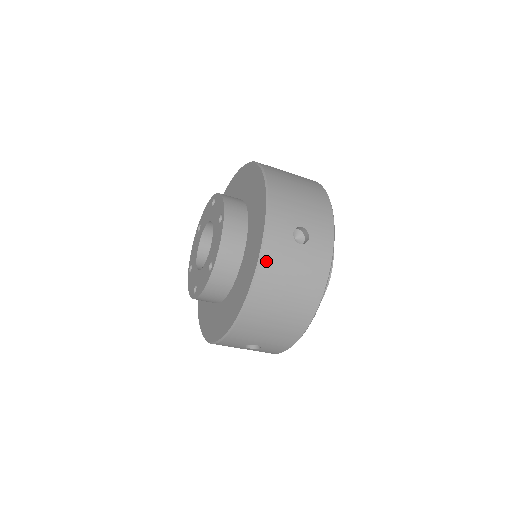
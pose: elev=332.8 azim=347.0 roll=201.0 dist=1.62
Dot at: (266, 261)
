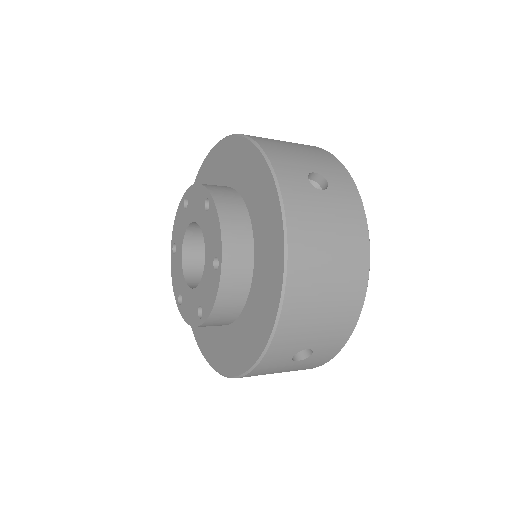
Dot at: (292, 216)
